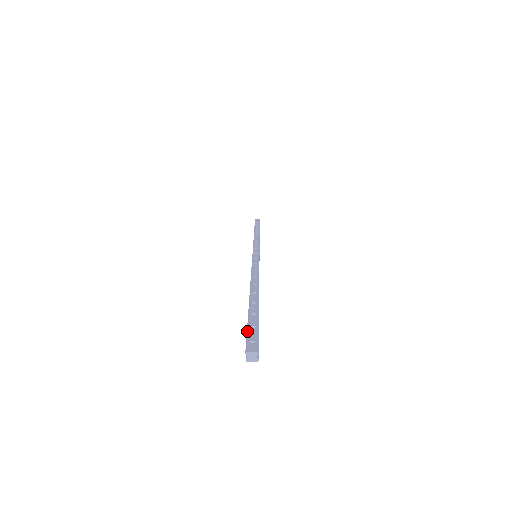
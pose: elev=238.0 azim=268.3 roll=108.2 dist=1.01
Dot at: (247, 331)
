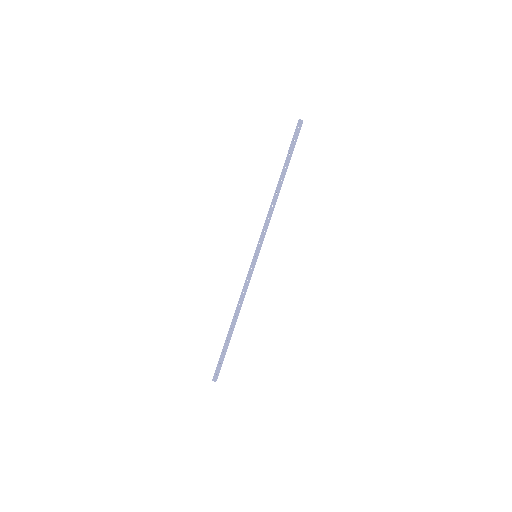
Dot at: (294, 137)
